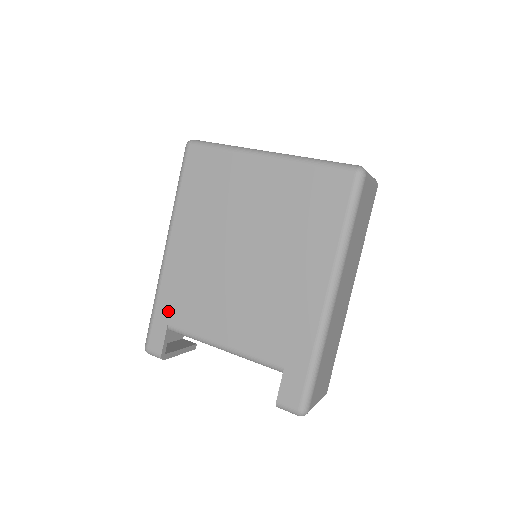
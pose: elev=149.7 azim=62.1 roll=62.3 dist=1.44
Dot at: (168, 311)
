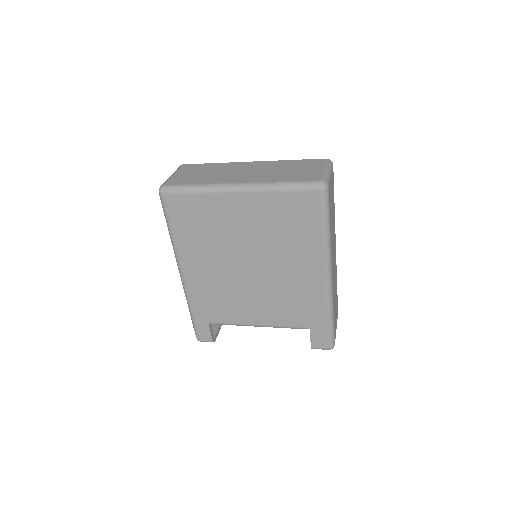
Dot at: (204, 314)
